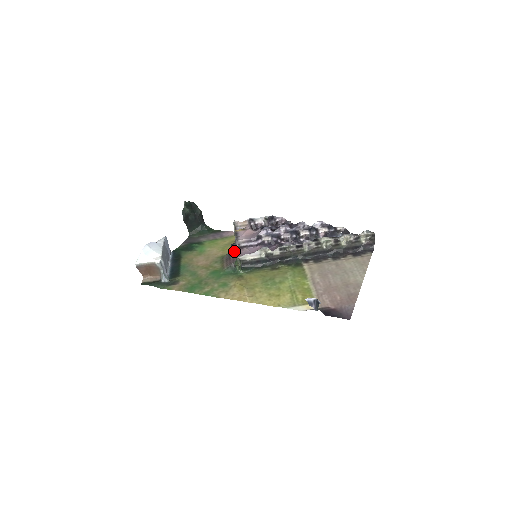
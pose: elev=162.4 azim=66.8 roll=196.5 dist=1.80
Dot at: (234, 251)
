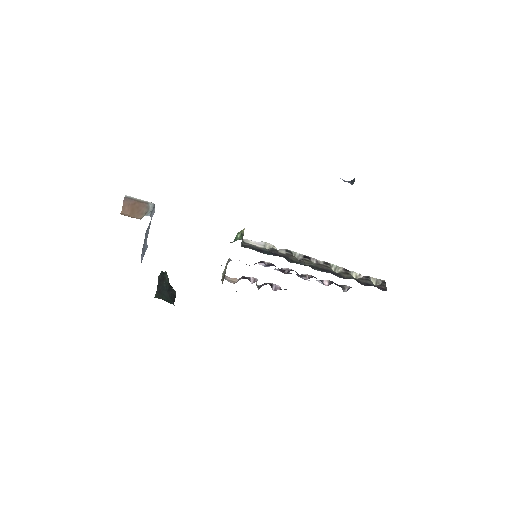
Dot at: occluded
